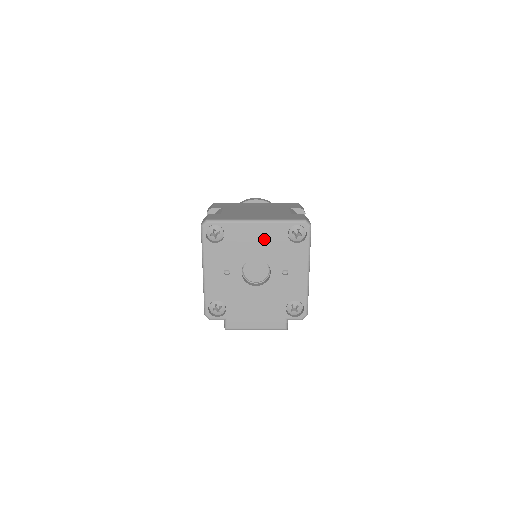
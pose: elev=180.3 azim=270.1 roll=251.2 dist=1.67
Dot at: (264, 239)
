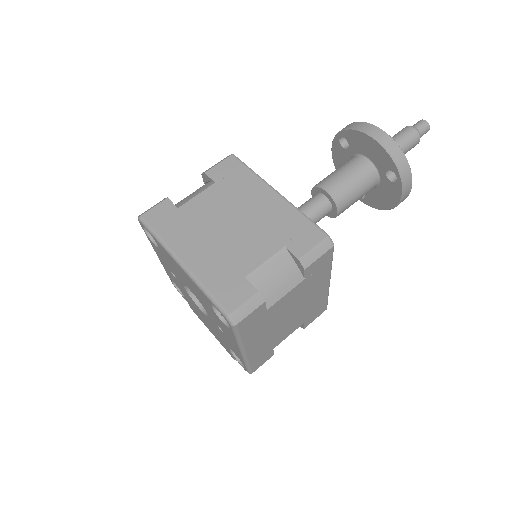
Dot at: (192, 286)
